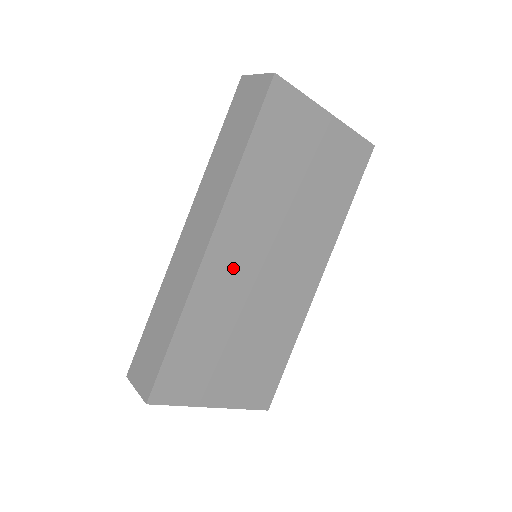
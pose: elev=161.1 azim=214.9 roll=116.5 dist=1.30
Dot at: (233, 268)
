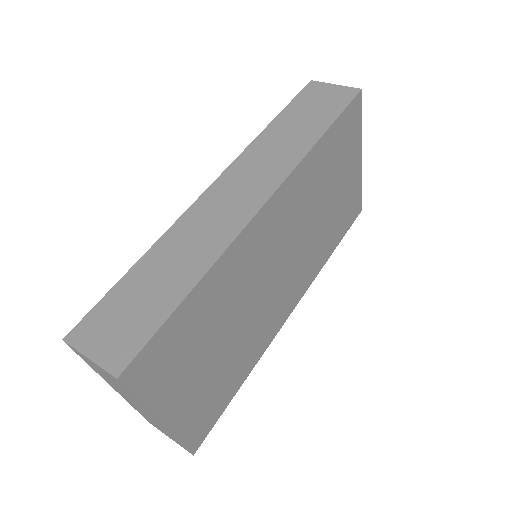
Dot at: (262, 248)
